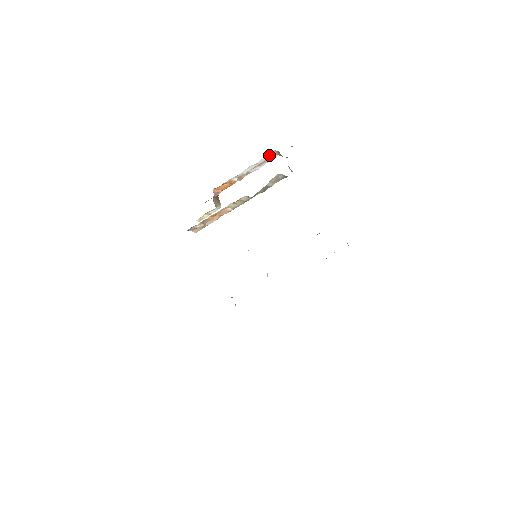
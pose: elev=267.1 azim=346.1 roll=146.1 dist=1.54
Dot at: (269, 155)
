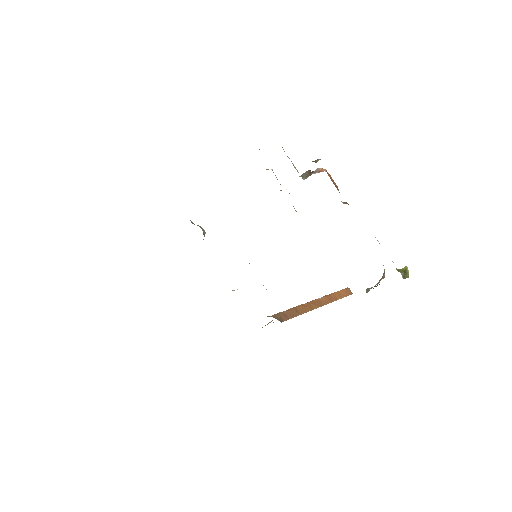
Dot at: occluded
